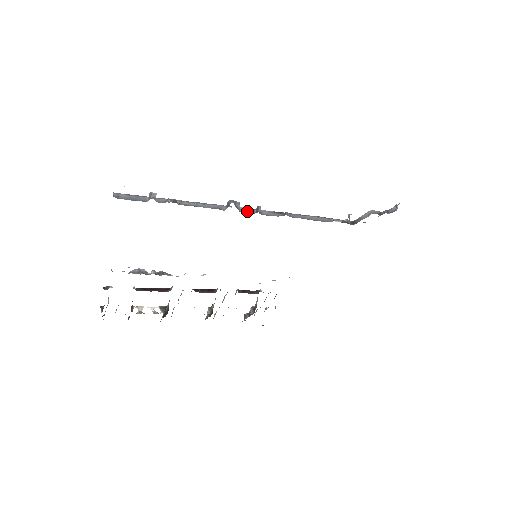
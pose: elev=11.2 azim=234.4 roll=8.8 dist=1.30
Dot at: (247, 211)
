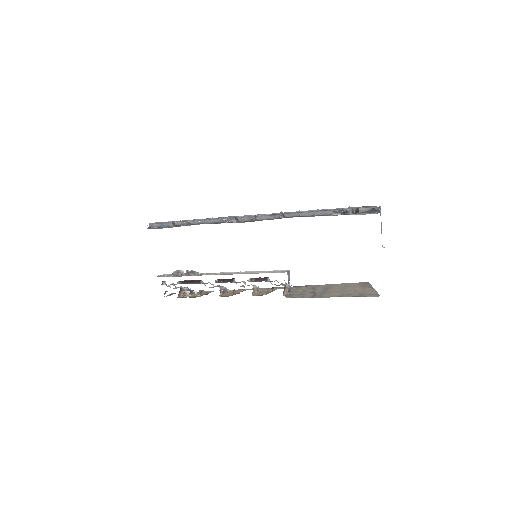
Dot at: (246, 219)
